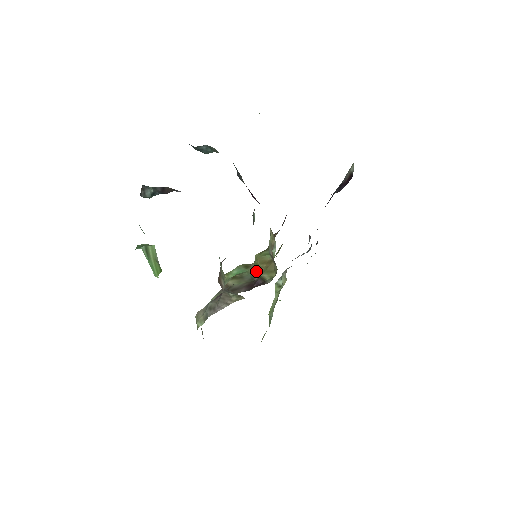
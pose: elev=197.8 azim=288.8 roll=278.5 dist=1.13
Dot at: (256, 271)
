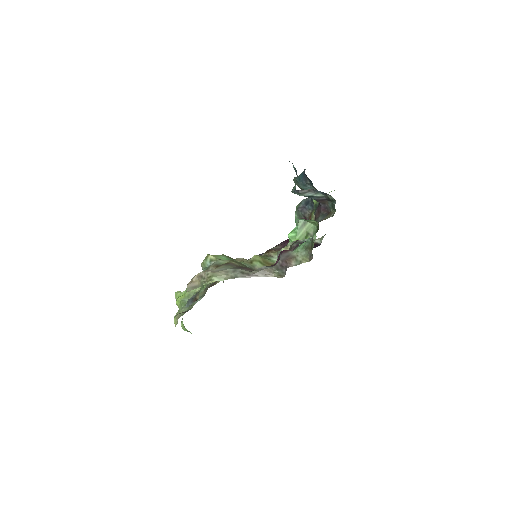
Dot at: (259, 265)
